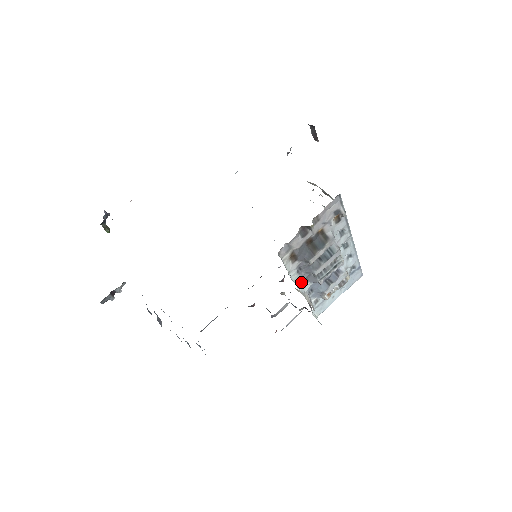
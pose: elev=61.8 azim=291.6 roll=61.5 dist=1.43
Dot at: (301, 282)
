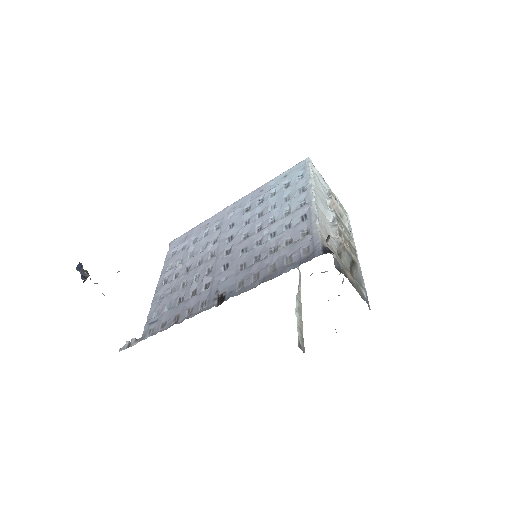
Dot at: occluded
